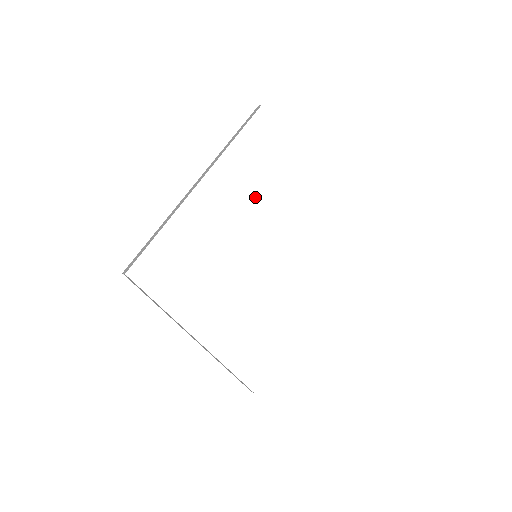
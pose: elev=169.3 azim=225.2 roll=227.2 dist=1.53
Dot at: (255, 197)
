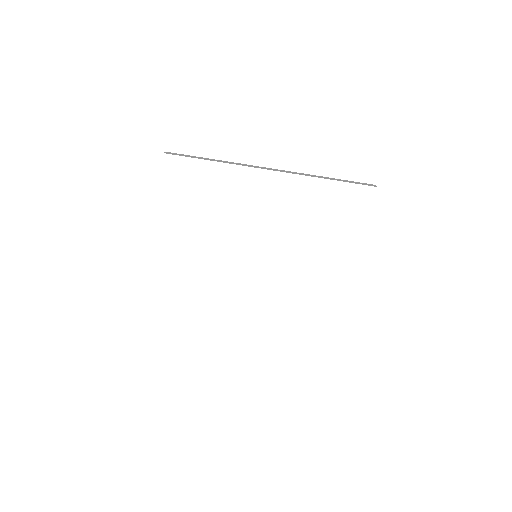
Dot at: (298, 227)
